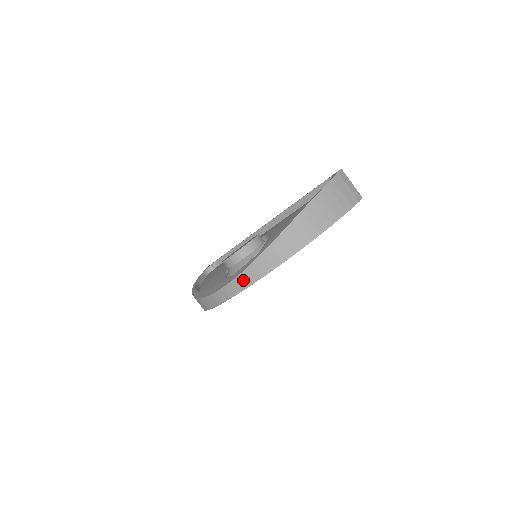
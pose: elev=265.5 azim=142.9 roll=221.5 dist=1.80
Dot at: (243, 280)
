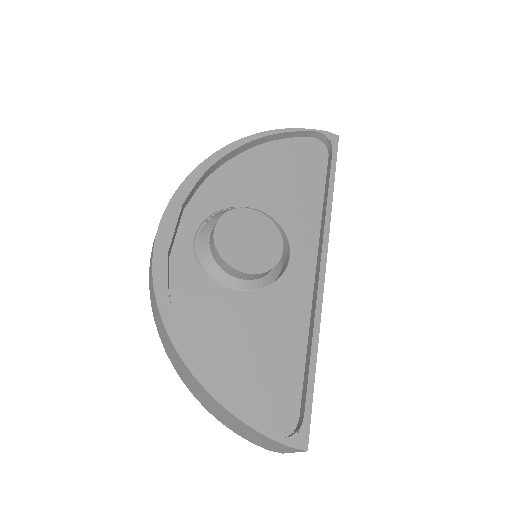
Dot at: (151, 271)
